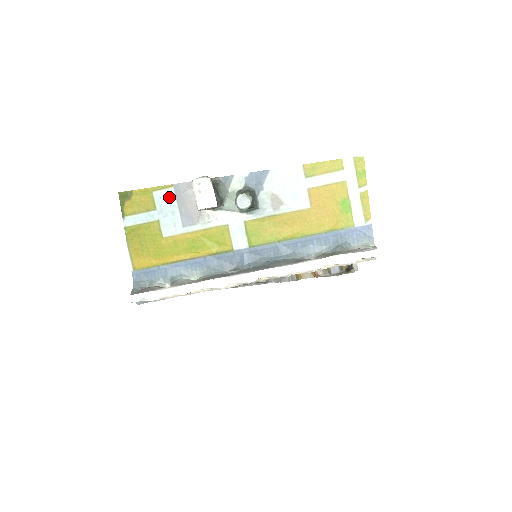
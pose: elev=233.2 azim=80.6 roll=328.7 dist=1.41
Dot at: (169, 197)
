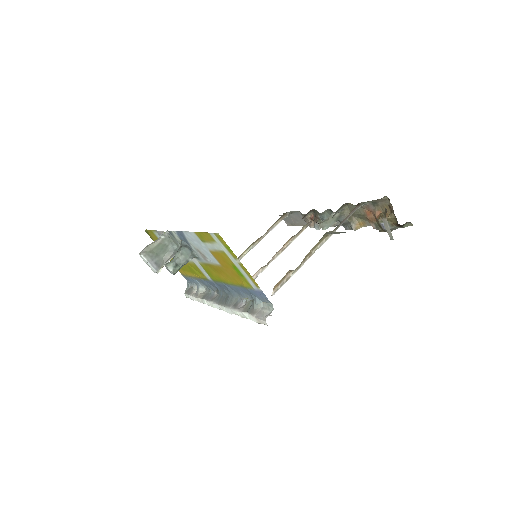
Dot at: occluded
